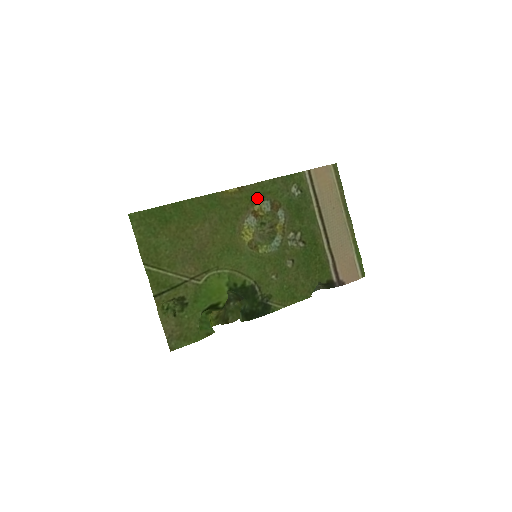
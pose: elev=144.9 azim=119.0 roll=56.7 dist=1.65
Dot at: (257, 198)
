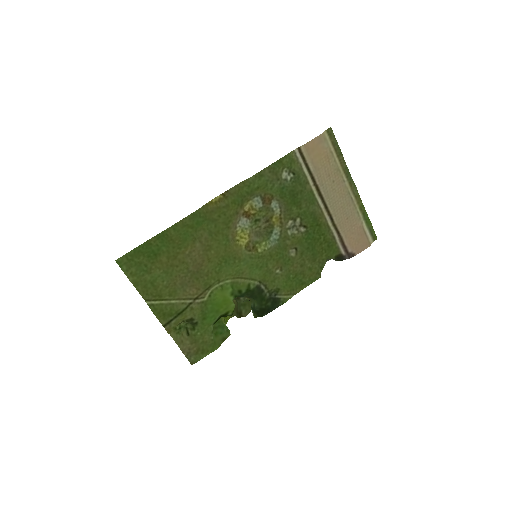
Dot at: (245, 198)
